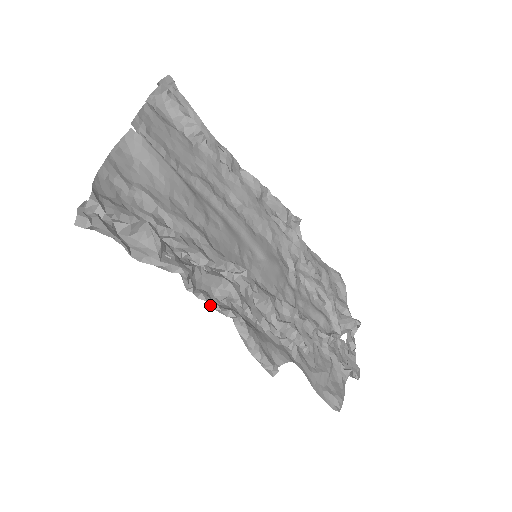
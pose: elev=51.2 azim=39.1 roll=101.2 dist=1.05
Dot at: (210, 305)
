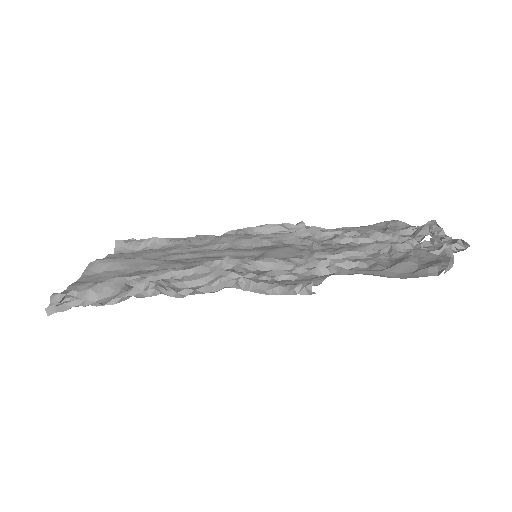
Dot at: (202, 291)
